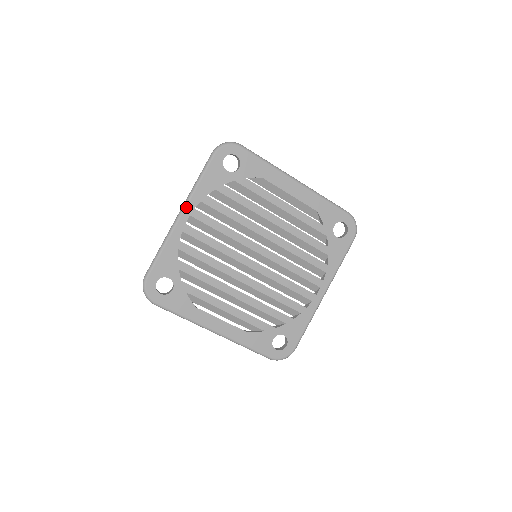
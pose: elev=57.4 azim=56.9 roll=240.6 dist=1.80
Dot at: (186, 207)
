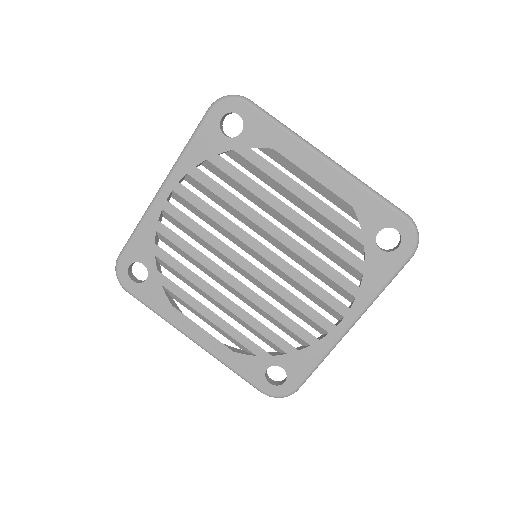
Dot at: (169, 179)
